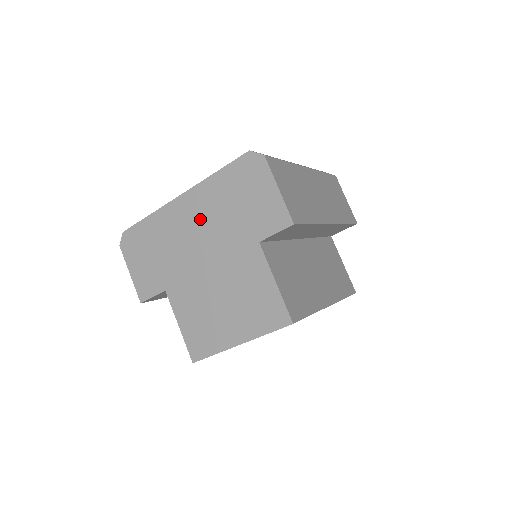
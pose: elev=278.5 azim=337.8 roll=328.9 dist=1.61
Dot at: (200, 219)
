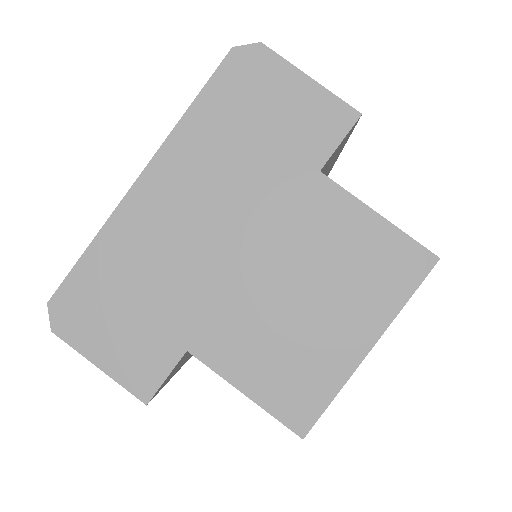
Dot at: (196, 194)
